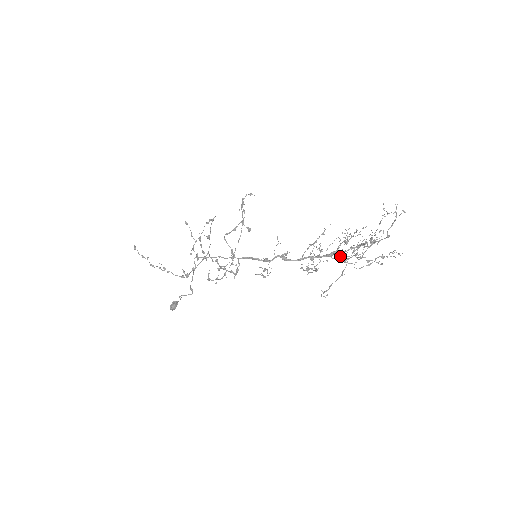
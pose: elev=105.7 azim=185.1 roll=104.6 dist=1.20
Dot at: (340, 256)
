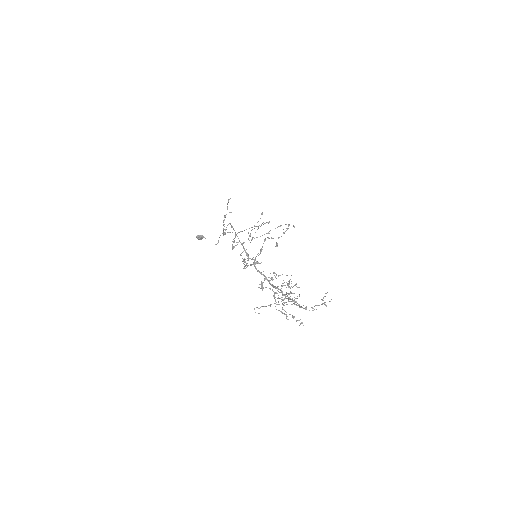
Dot at: occluded
